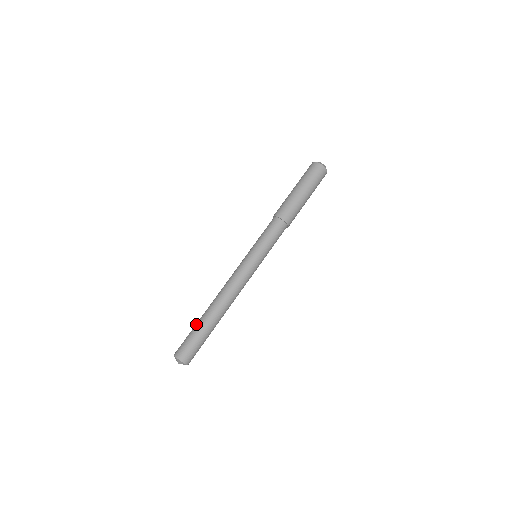
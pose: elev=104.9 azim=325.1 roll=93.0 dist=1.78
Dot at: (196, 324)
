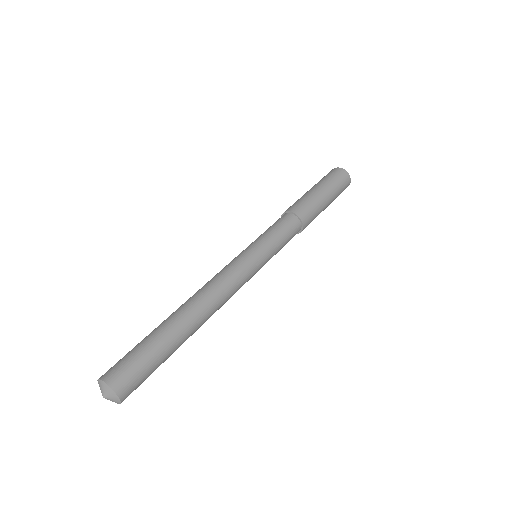
Dot at: (152, 332)
